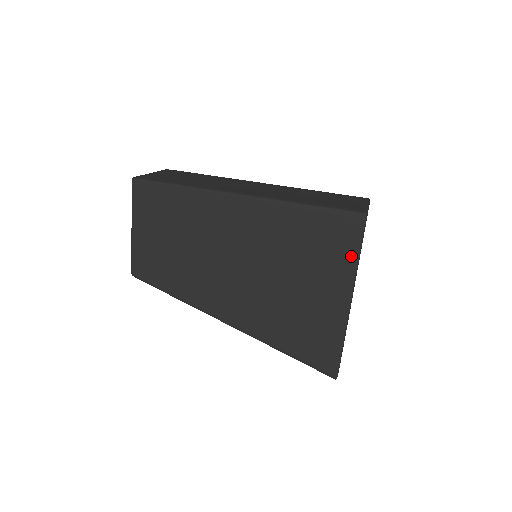
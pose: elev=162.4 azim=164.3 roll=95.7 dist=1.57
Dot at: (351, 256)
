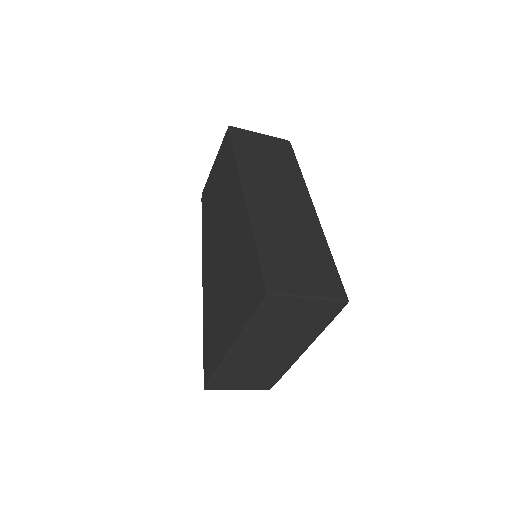
Dot at: (247, 314)
